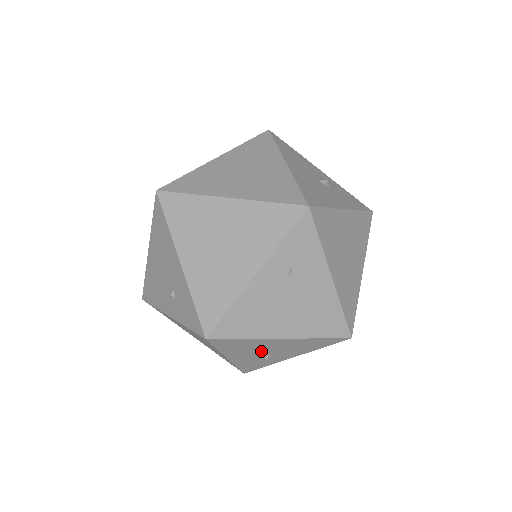
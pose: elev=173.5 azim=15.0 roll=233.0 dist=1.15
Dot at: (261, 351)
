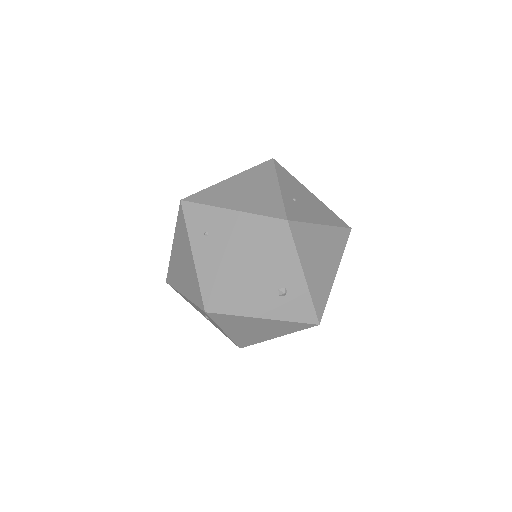
Dot at: (265, 291)
